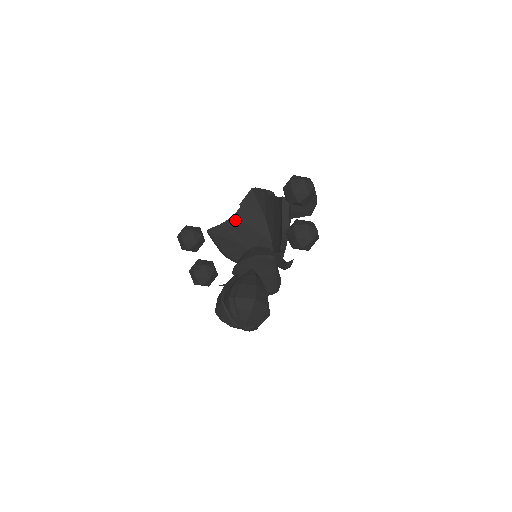
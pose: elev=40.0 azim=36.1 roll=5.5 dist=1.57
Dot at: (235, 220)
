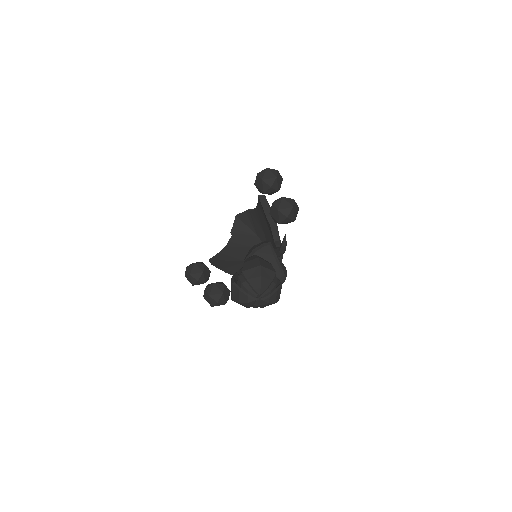
Dot at: (231, 246)
